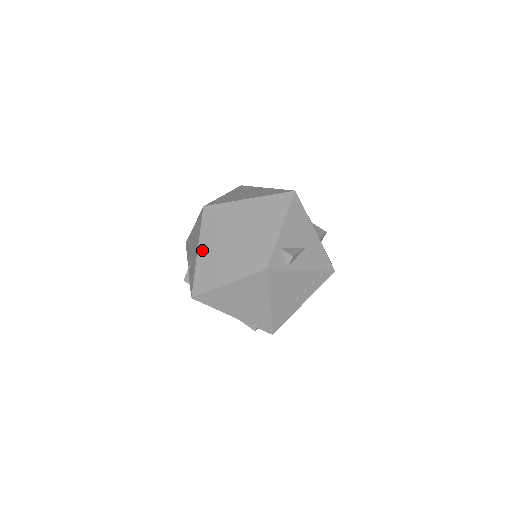
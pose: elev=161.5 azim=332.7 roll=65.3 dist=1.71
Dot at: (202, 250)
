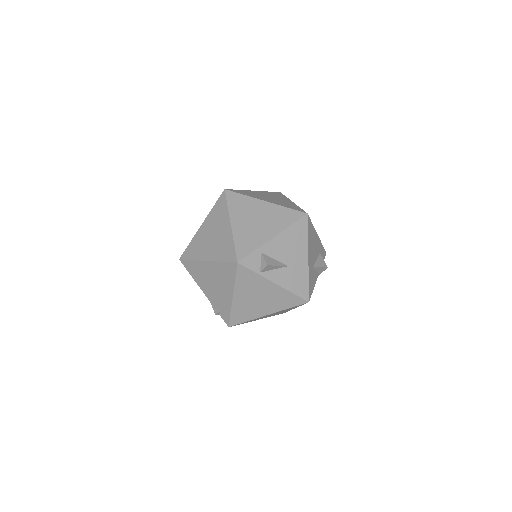
Dot at: (205, 224)
